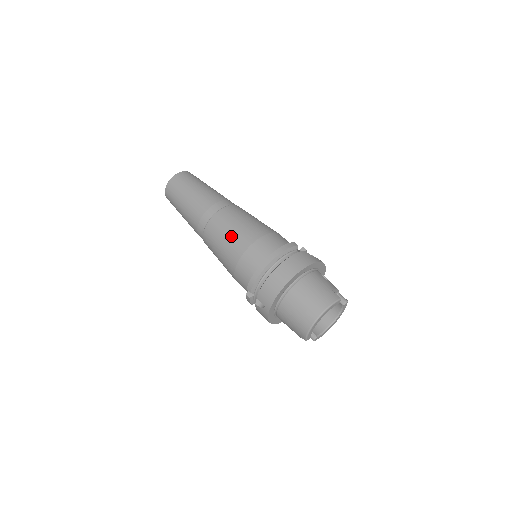
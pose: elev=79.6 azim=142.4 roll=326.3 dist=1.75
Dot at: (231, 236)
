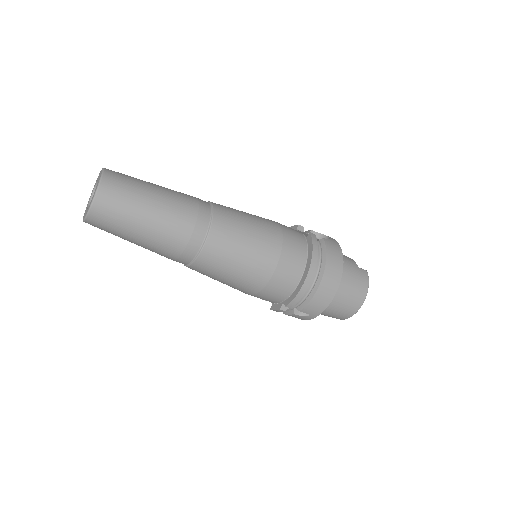
Dot at: (248, 258)
